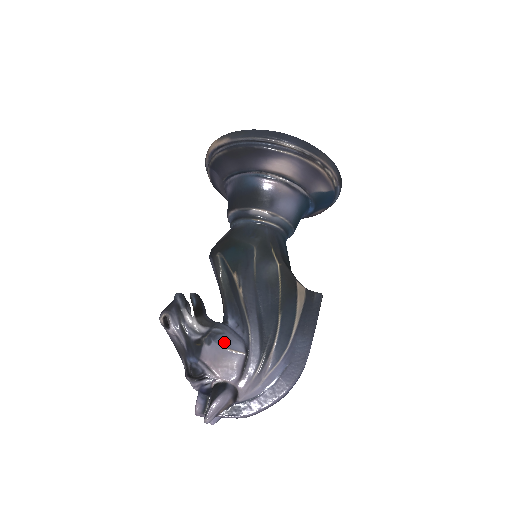
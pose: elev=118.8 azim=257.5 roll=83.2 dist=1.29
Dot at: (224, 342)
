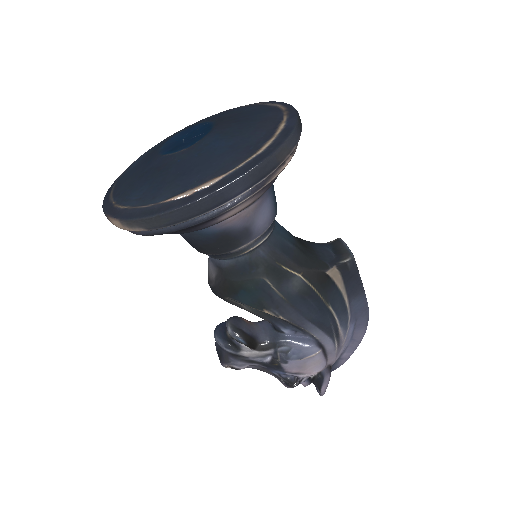
Dot at: (298, 356)
